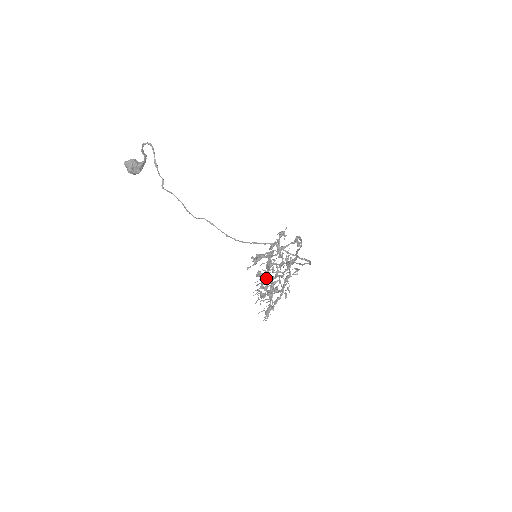
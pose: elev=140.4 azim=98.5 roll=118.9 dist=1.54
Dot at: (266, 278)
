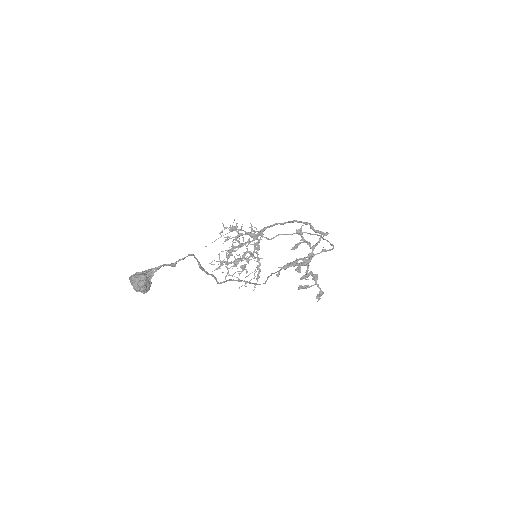
Dot at: occluded
